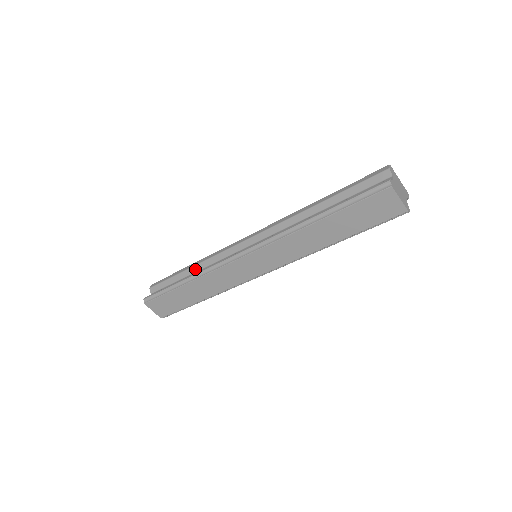
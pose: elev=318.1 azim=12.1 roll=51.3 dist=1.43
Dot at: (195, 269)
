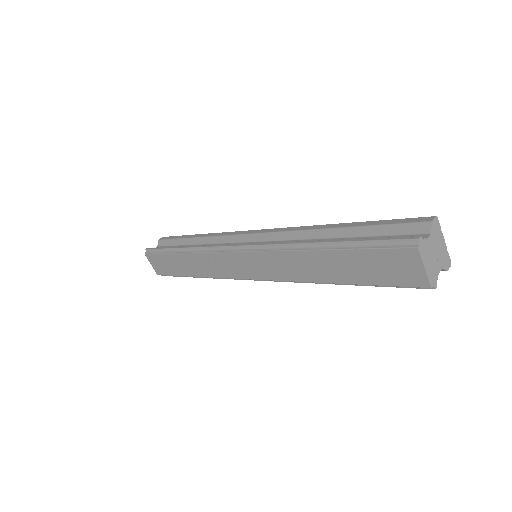
Dot at: (199, 241)
